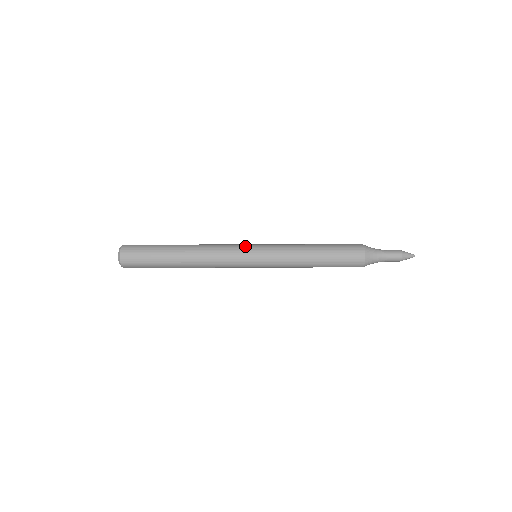
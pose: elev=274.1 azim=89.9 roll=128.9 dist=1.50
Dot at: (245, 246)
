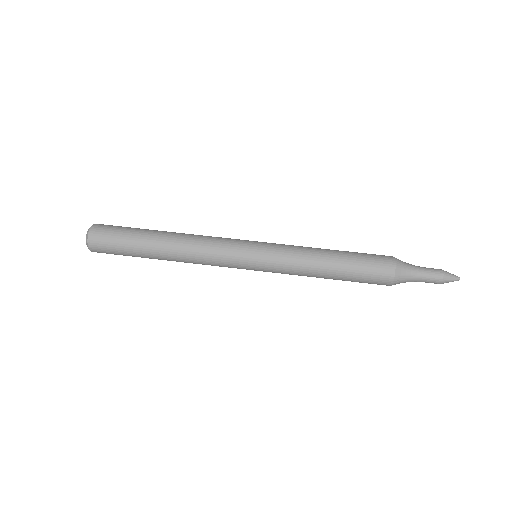
Dot at: occluded
